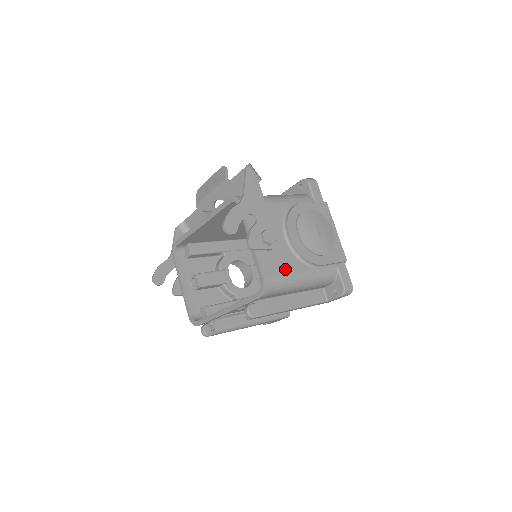
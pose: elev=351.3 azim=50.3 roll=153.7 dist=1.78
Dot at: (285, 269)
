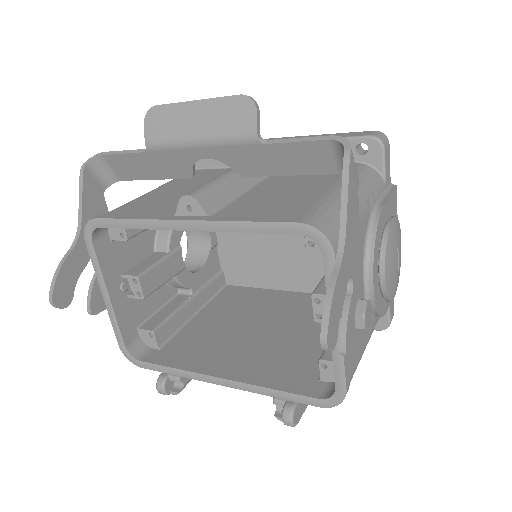
Dot at: (360, 348)
